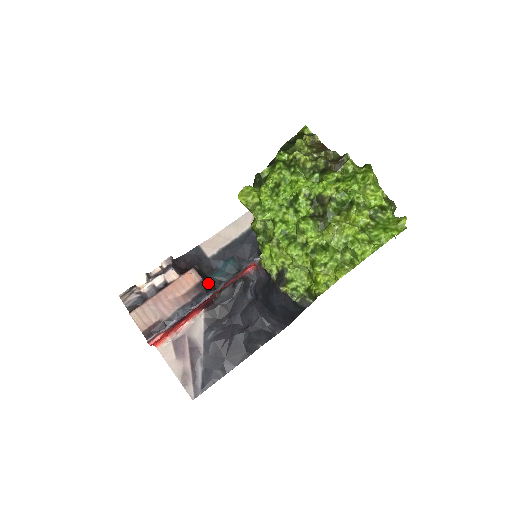
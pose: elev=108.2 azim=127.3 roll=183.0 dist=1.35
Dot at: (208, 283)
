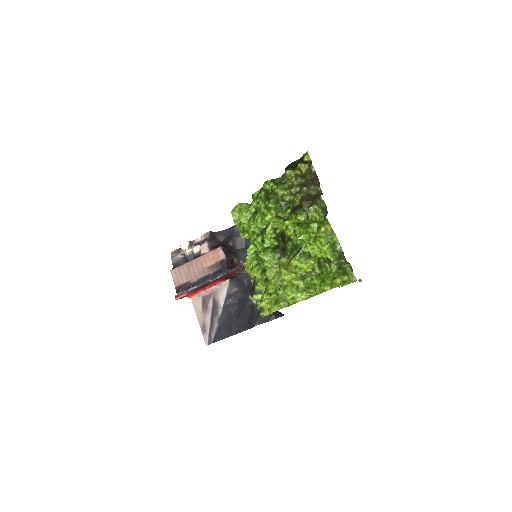
Dot at: (231, 261)
